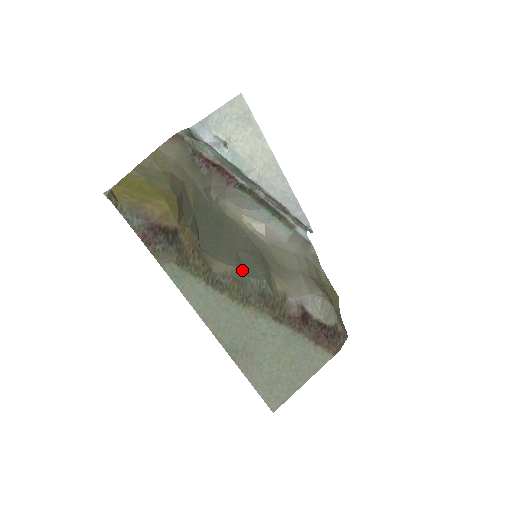
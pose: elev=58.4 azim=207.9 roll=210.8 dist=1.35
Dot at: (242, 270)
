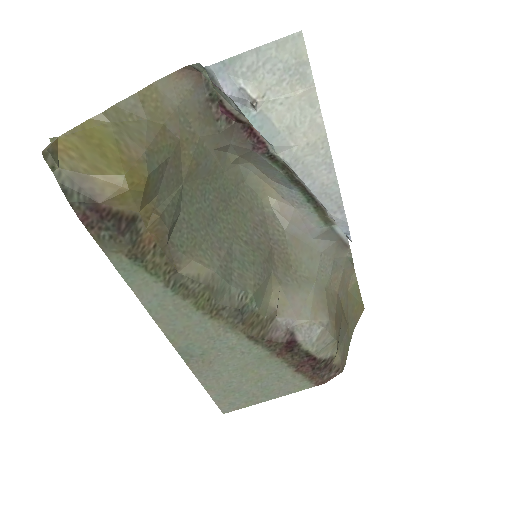
Dot at: (225, 275)
